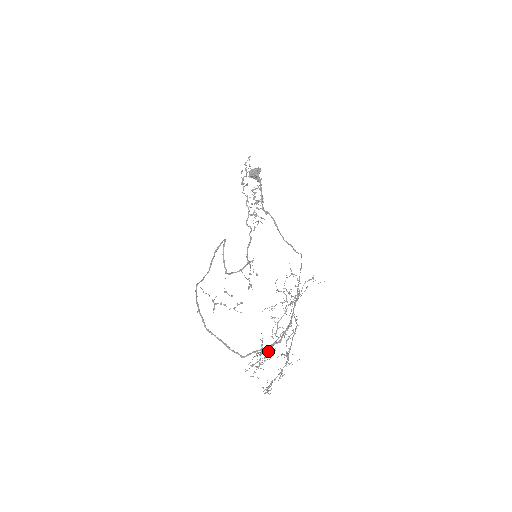
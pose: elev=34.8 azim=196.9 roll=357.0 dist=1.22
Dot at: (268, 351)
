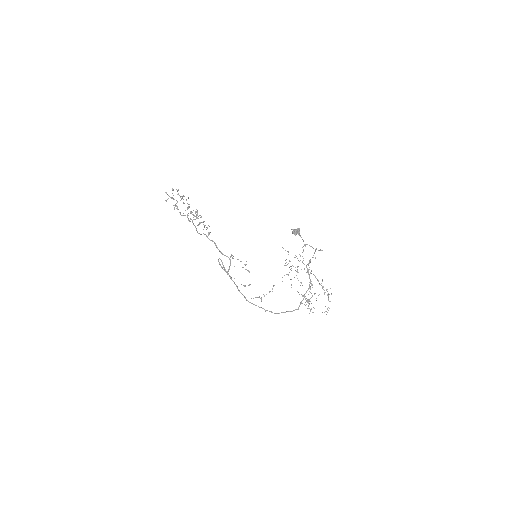
Dot at: occluded
